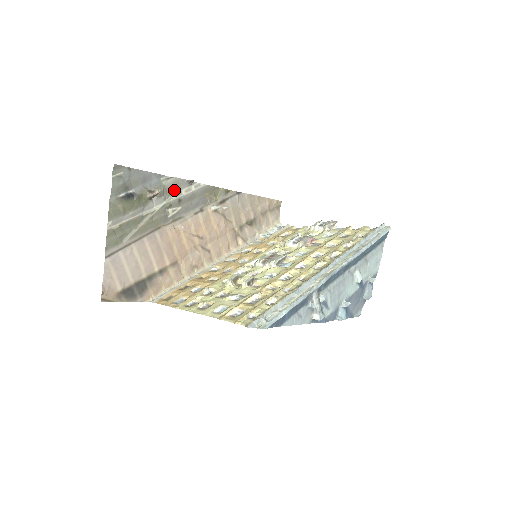
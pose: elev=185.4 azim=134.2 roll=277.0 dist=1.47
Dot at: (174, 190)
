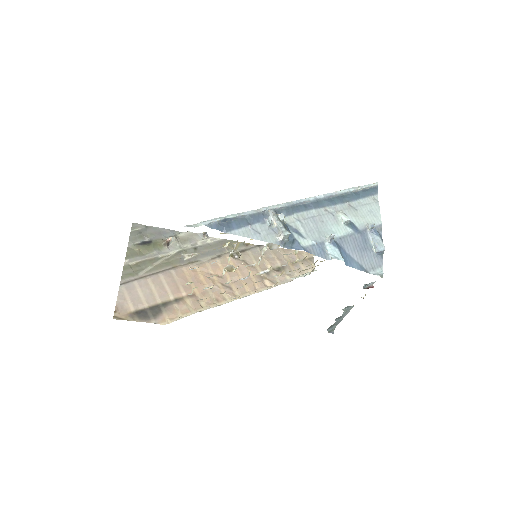
Dot at: (189, 241)
